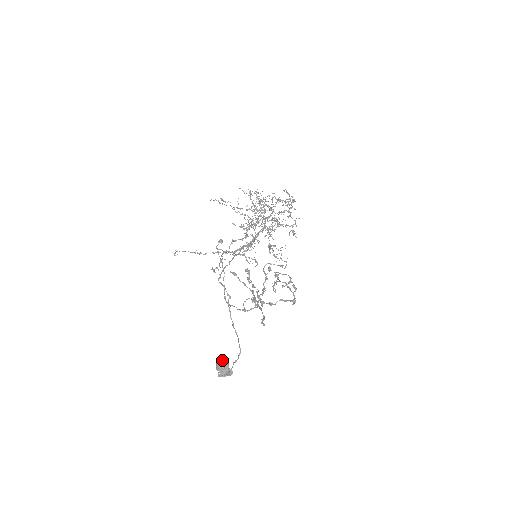
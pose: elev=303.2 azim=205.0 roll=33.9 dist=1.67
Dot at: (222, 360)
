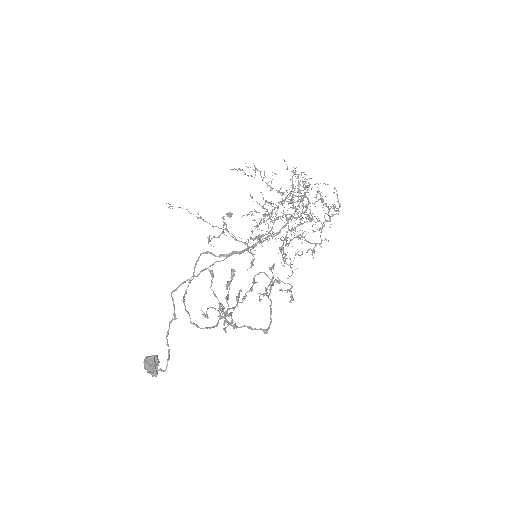
Dot at: (150, 360)
